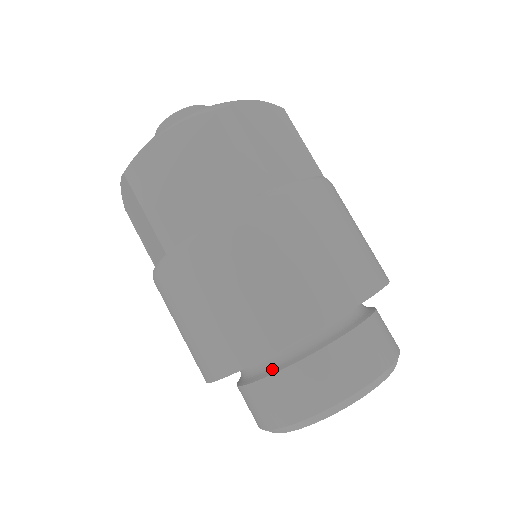
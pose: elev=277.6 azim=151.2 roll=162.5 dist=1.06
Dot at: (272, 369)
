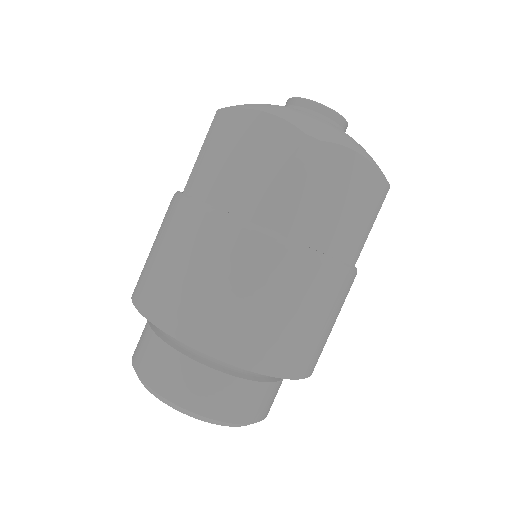
Dot at: (162, 332)
